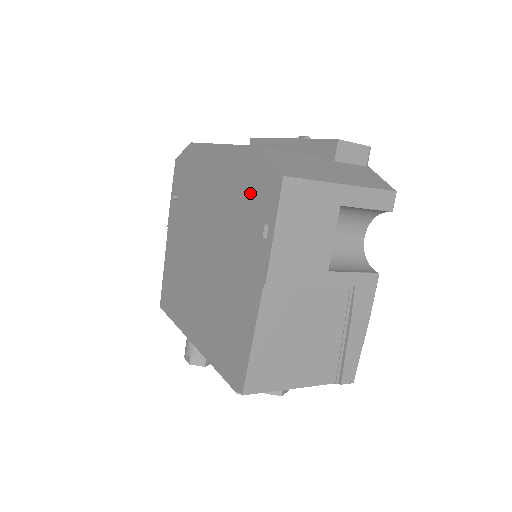
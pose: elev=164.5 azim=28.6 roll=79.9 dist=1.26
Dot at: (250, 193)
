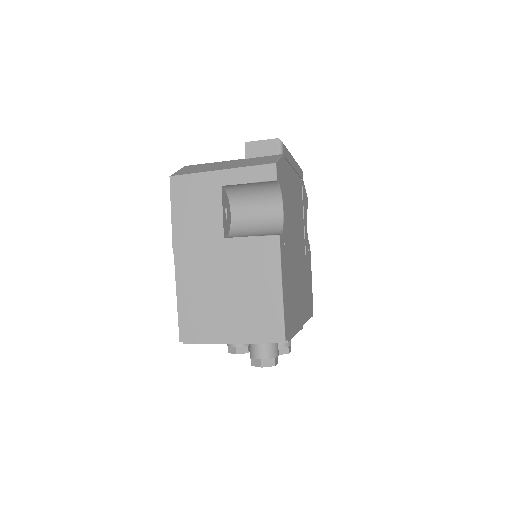
Dot at: occluded
